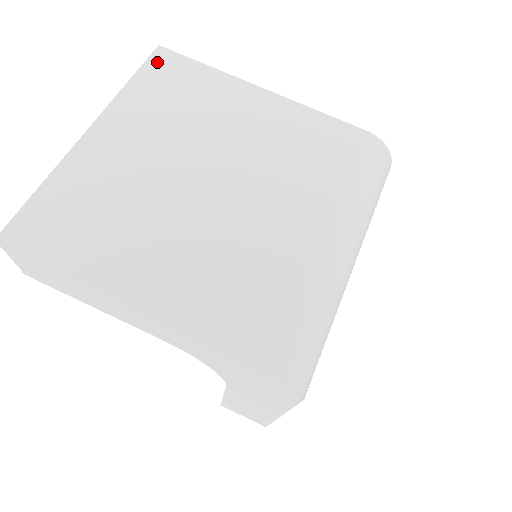
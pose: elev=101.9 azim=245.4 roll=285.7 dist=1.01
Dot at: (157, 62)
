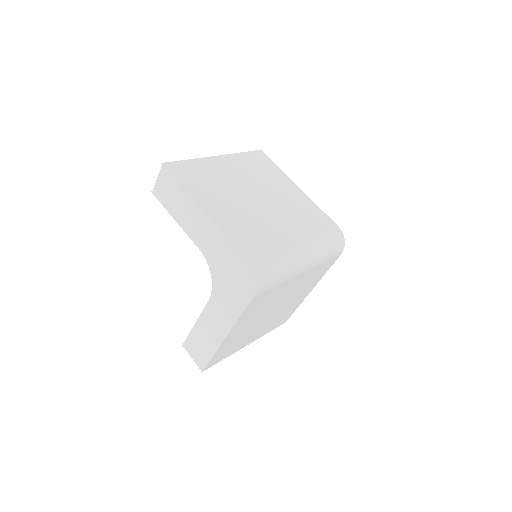
Dot at: (257, 154)
